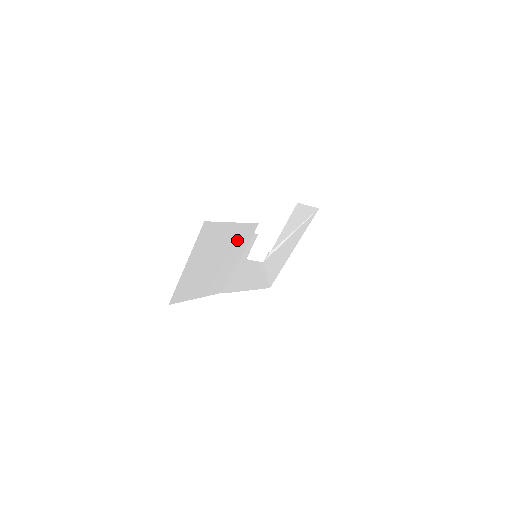
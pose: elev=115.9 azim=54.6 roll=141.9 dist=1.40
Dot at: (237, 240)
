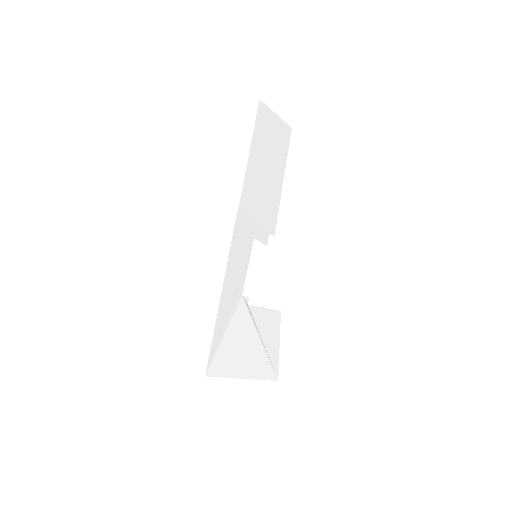
Dot at: (272, 198)
